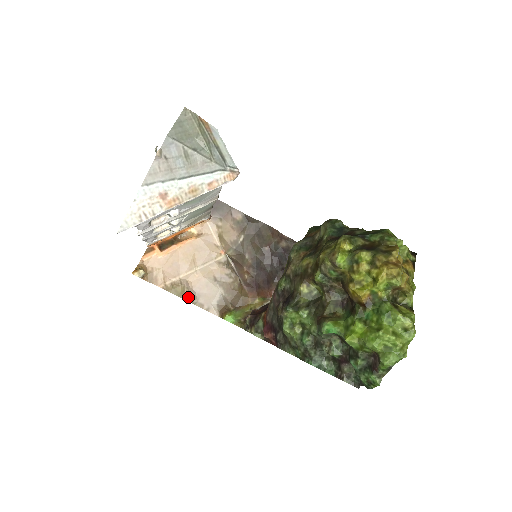
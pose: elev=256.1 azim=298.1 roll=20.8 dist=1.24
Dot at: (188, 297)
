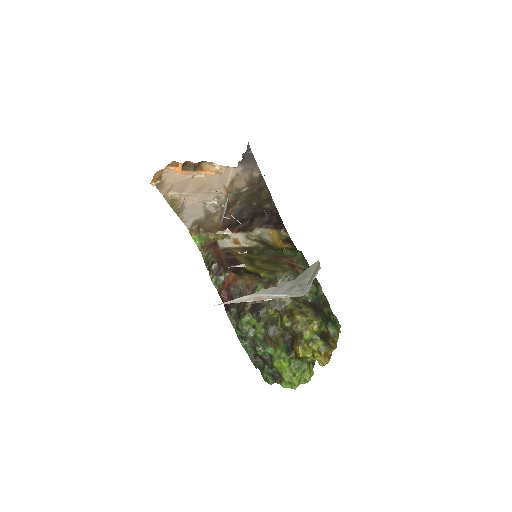
Dot at: (177, 210)
